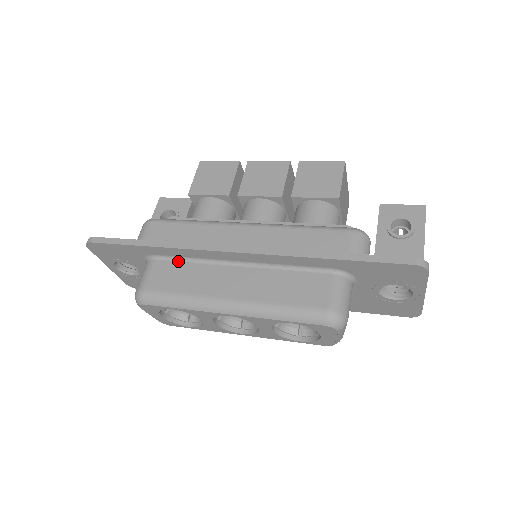
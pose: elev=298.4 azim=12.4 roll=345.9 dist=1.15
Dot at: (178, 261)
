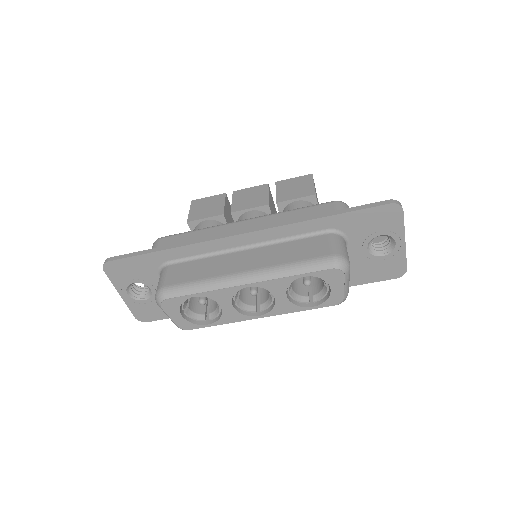
Dot at: (191, 260)
